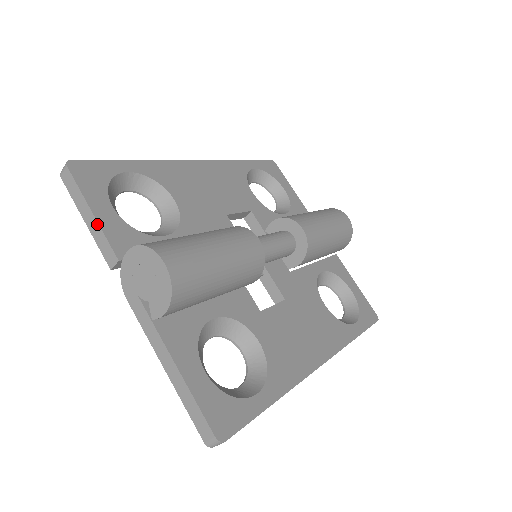
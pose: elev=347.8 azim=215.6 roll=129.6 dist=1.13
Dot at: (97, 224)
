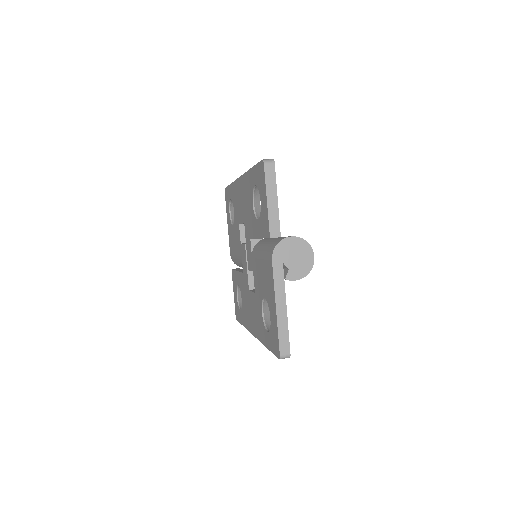
Dot at: (277, 209)
